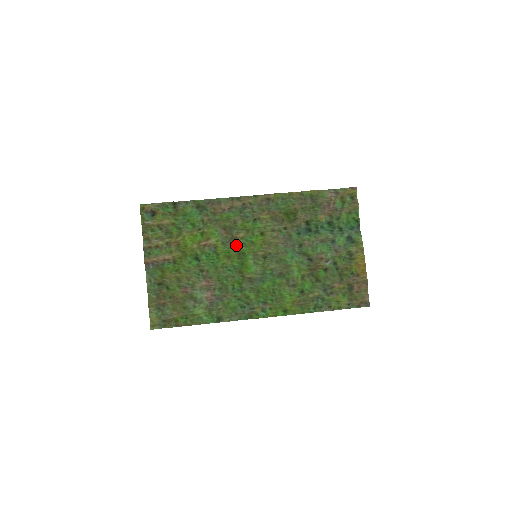
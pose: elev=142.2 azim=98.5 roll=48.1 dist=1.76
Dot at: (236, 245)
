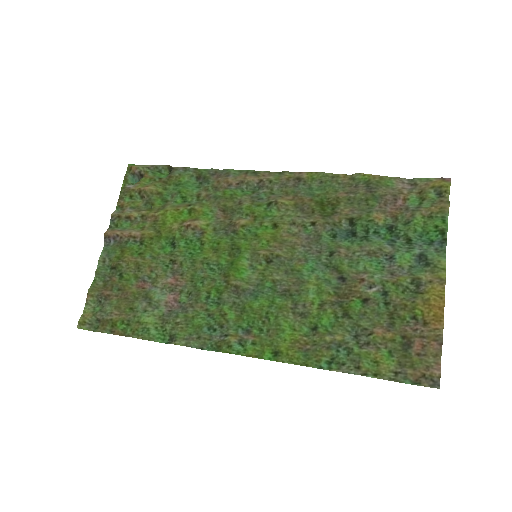
Dot at: (232, 235)
